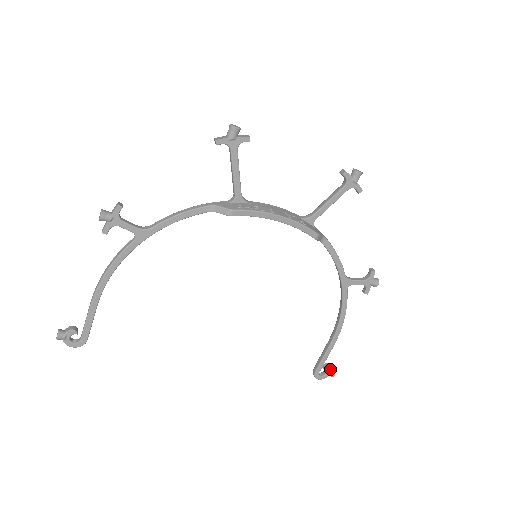
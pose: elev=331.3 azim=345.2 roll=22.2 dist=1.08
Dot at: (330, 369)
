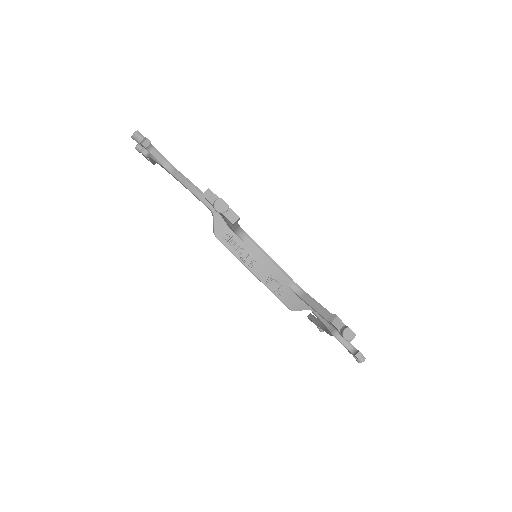
Dot at: (319, 328)
